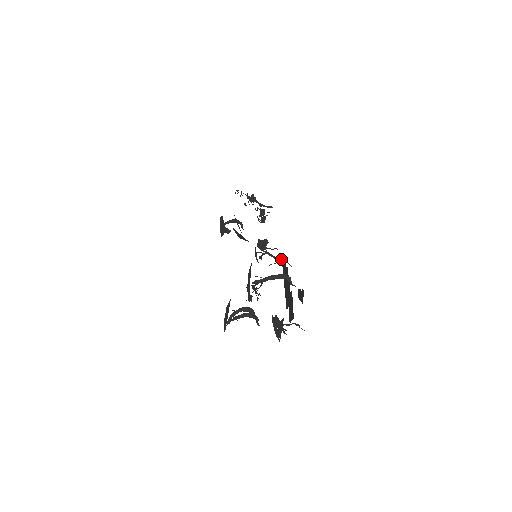
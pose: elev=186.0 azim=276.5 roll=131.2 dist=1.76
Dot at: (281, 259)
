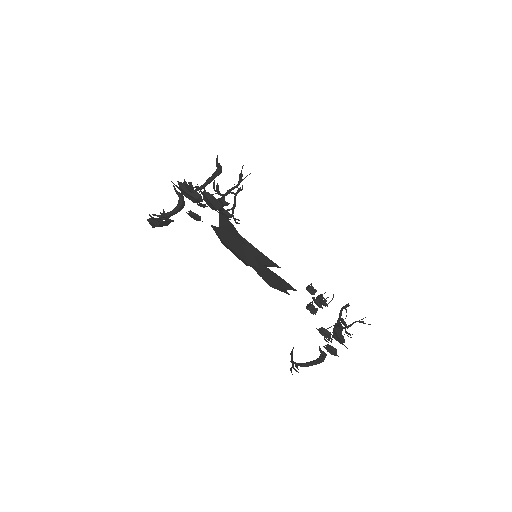
Dot at: (238, 192)
